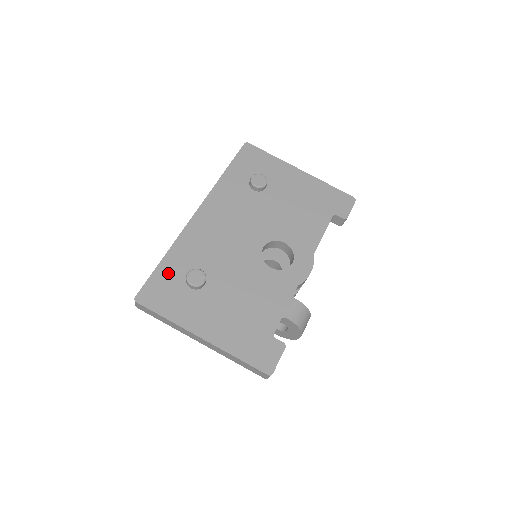
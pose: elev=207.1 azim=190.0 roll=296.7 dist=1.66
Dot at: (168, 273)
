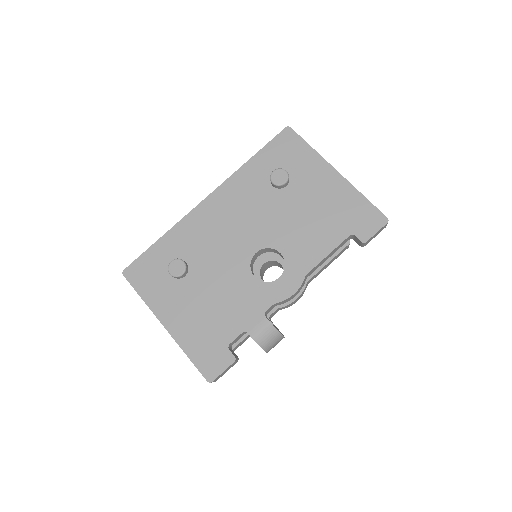
Dot at: (158, 255)
